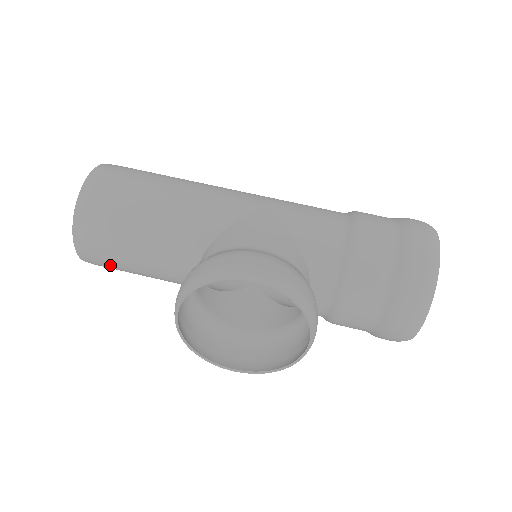
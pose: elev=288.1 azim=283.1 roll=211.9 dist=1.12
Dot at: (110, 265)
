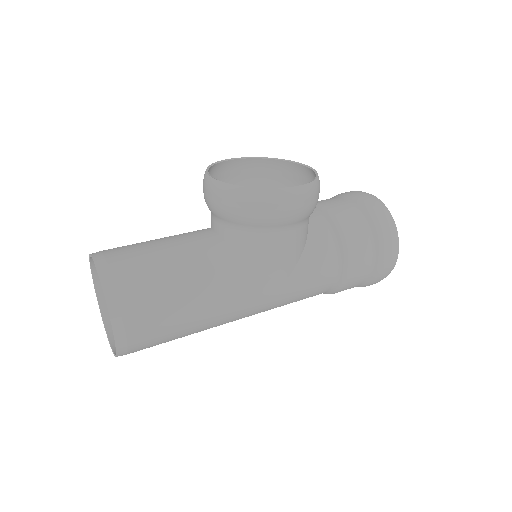
Dot at: (134, 266)
